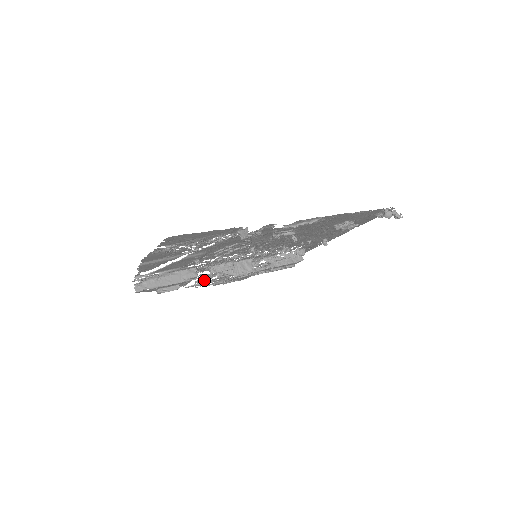
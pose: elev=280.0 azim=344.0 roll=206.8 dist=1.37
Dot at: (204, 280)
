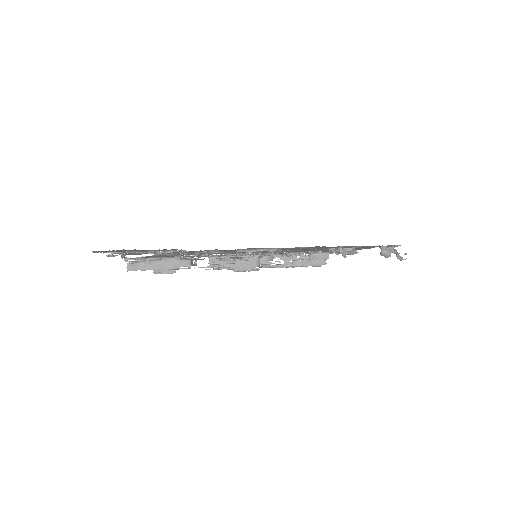
Dot at: (213, 265)
